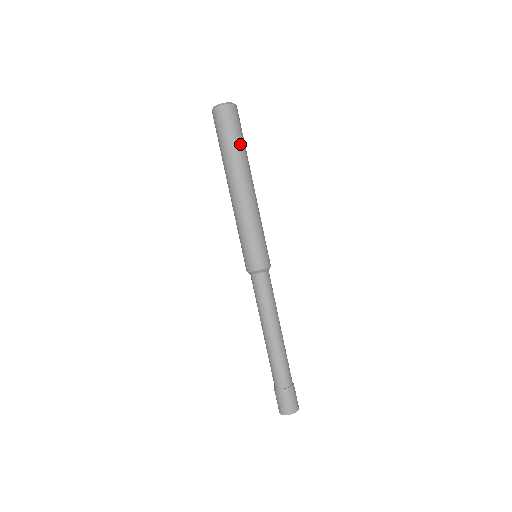
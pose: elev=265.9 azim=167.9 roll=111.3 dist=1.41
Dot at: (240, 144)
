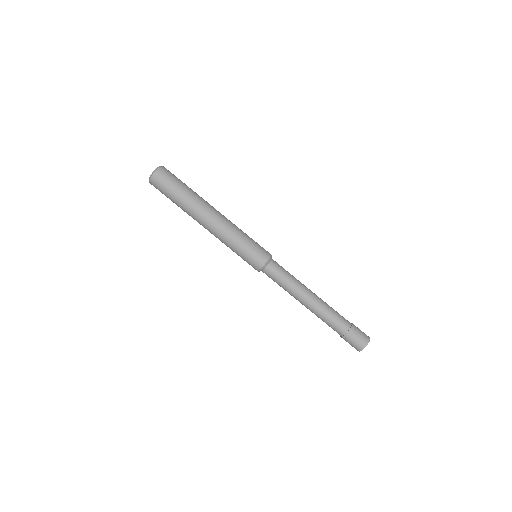
Dot at: (189, 188)
